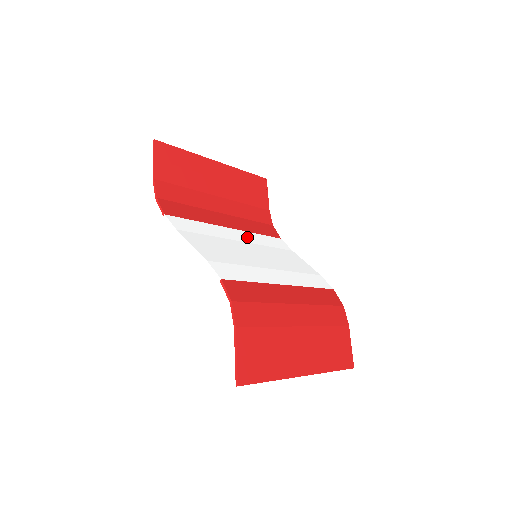
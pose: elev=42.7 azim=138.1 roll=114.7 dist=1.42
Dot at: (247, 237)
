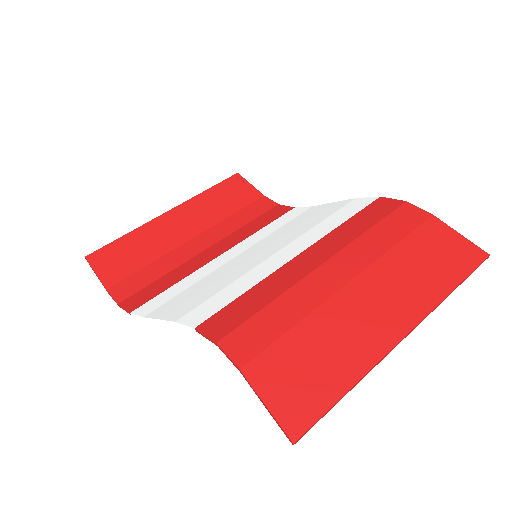
Dot at: (244, 245)
